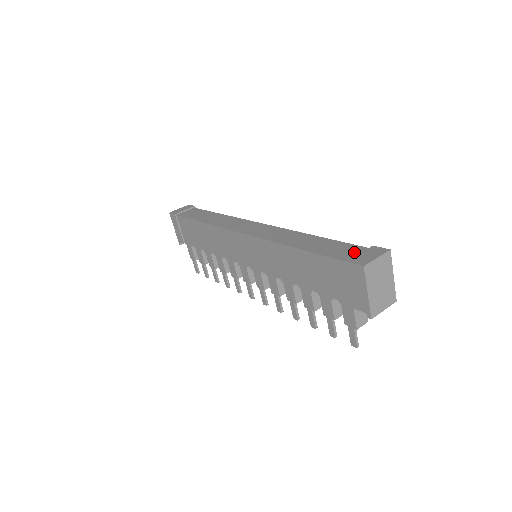
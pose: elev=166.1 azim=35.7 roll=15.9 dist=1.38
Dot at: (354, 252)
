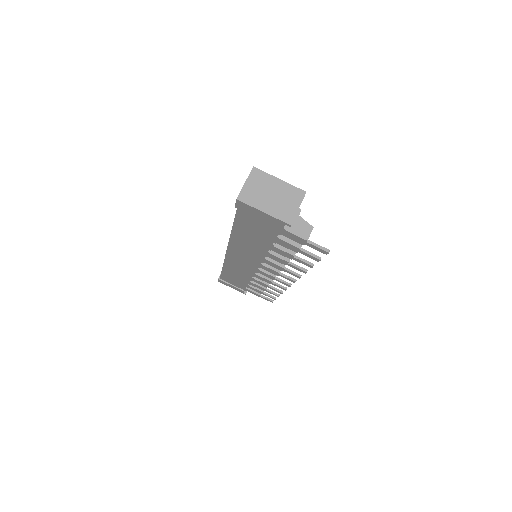
Dot at: occluded
